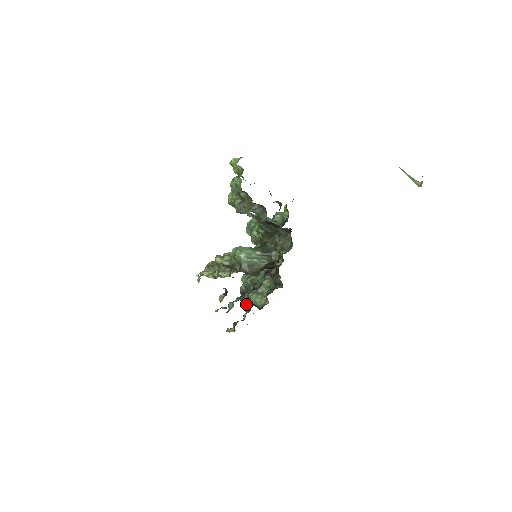
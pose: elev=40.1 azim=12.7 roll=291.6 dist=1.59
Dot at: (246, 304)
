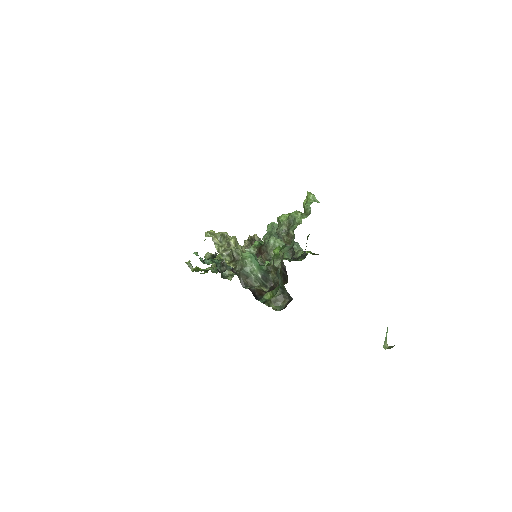
Dot at: occluded
